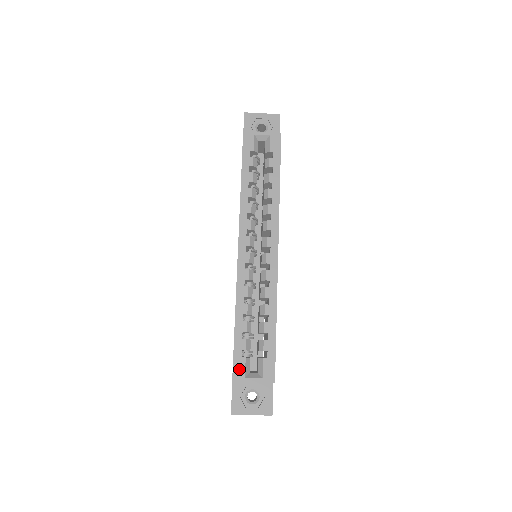
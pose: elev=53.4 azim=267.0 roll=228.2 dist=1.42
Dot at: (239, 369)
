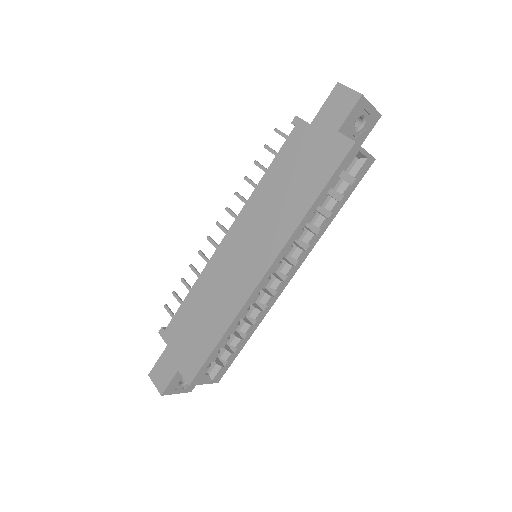
Dot at: (200, 376)
